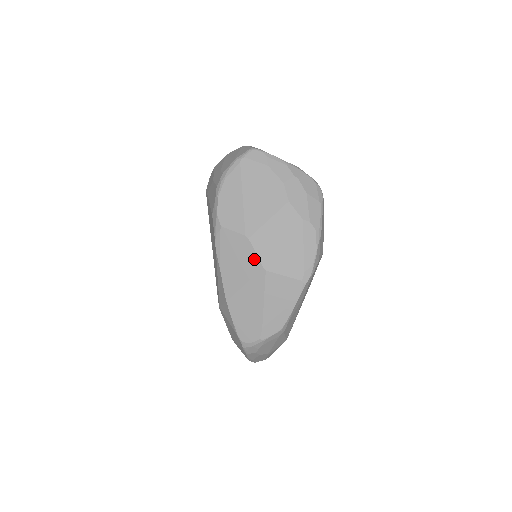
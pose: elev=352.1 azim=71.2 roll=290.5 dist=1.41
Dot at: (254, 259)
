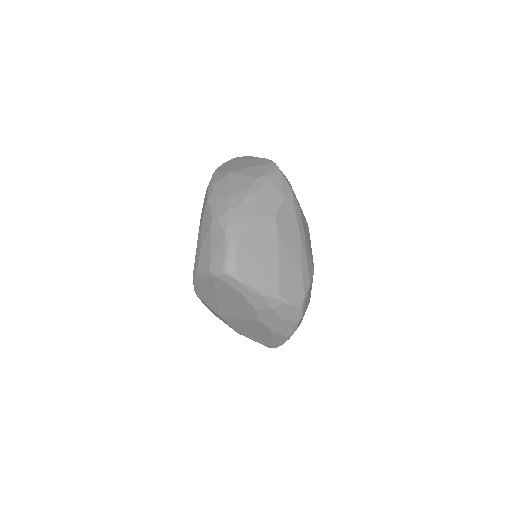
Dot at: (228, 325)
